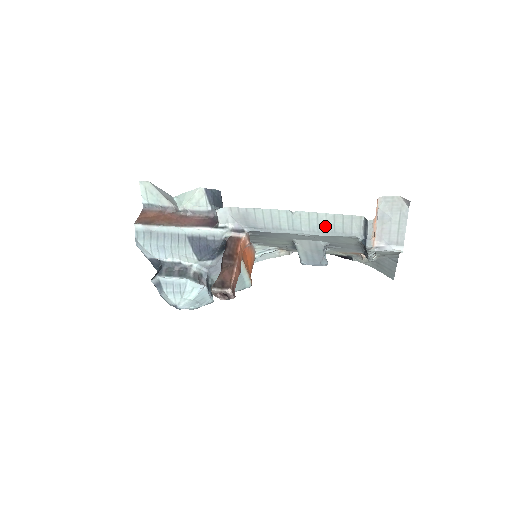
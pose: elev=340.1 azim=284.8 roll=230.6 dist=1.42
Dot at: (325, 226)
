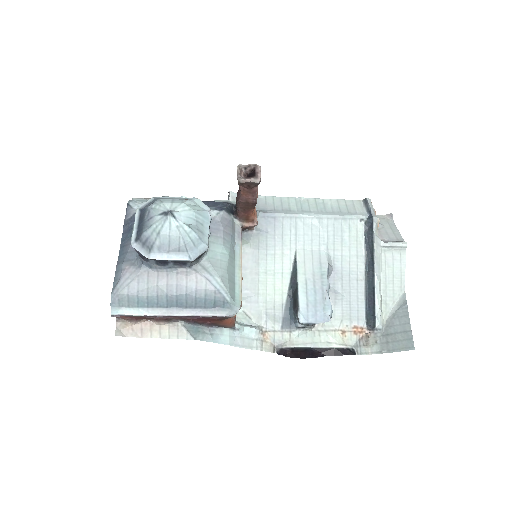
Dot at: (331, 208)
